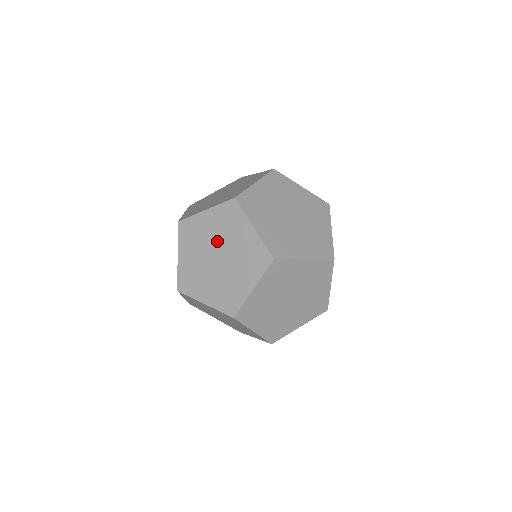
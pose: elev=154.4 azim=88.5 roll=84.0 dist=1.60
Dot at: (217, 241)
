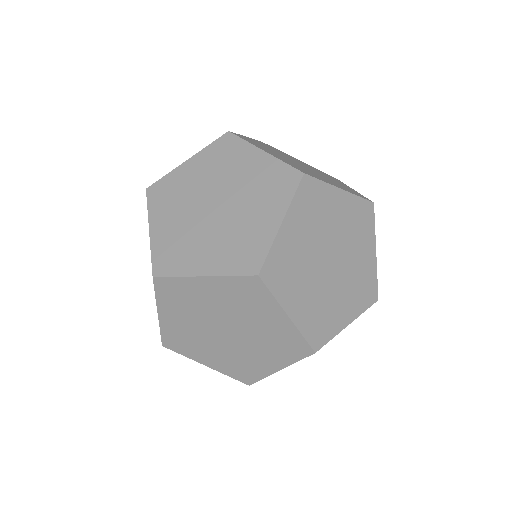
Dot at: occluded
